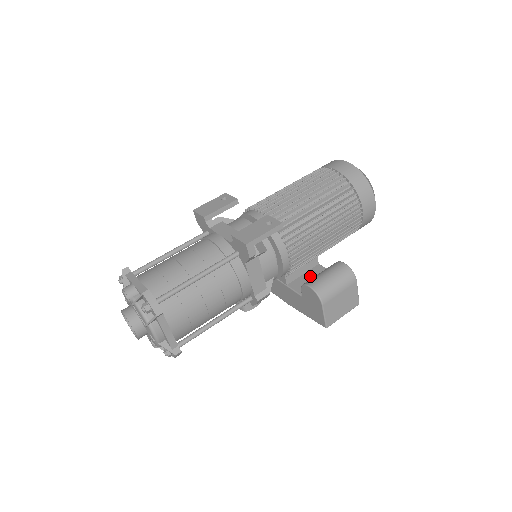
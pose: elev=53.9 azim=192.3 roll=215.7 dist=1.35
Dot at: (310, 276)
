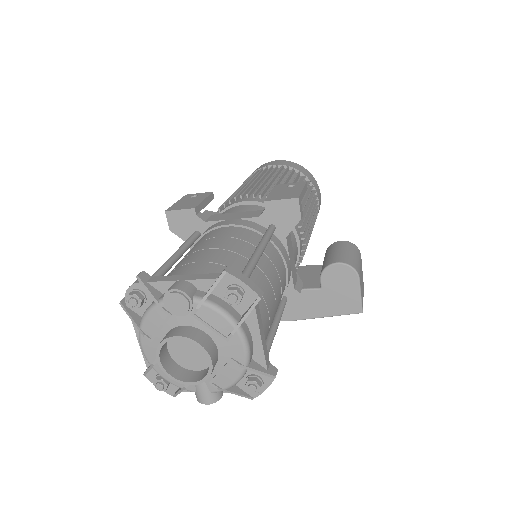
Dot at: (305, 275)
